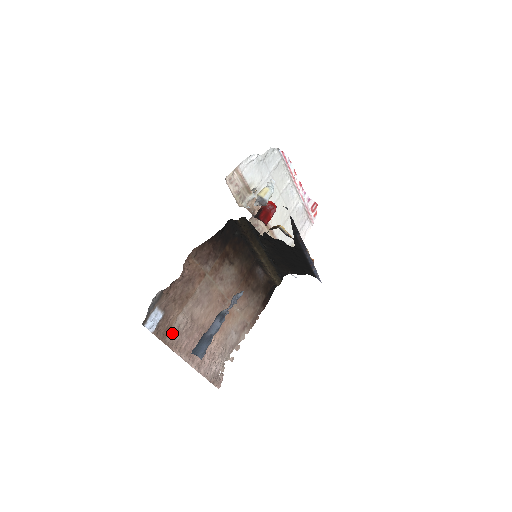
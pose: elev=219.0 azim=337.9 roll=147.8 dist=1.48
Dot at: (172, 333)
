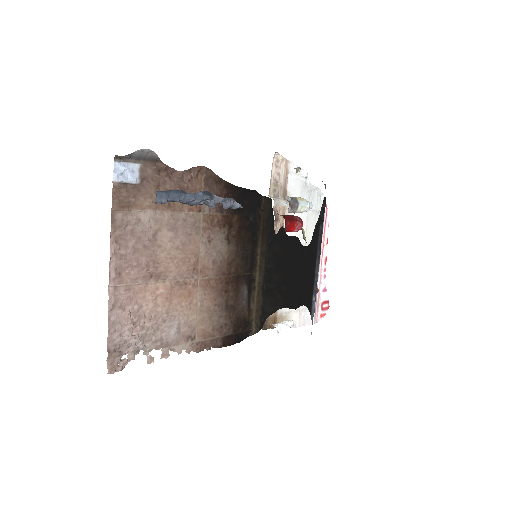
Dot at: (127, 217)
